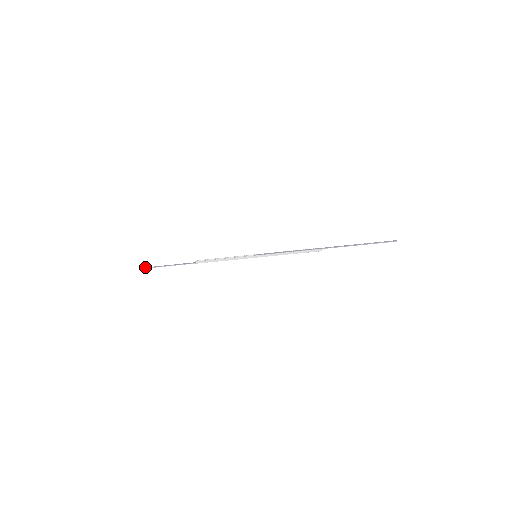
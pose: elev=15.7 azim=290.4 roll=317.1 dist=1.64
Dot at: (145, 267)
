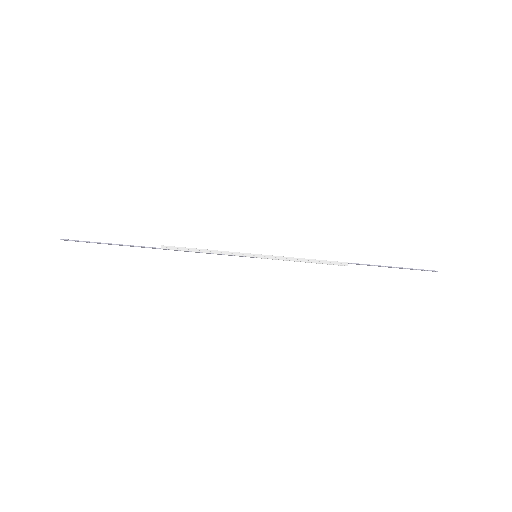
Dot at: (68, 239)
